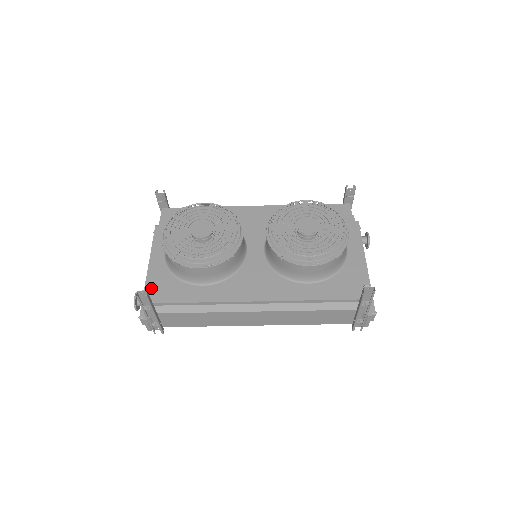
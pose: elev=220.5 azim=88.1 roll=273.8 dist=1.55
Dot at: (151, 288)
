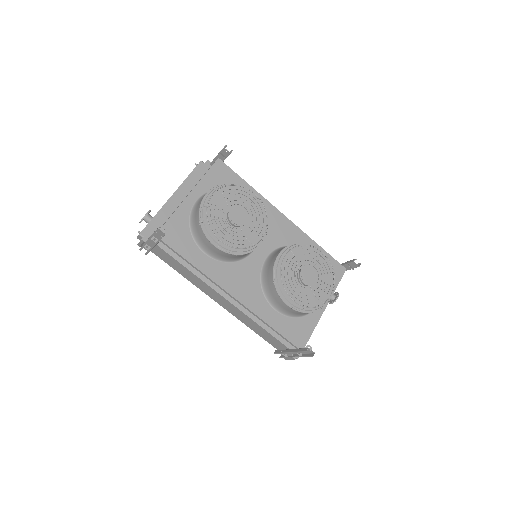
Dot at: (167, 225)
